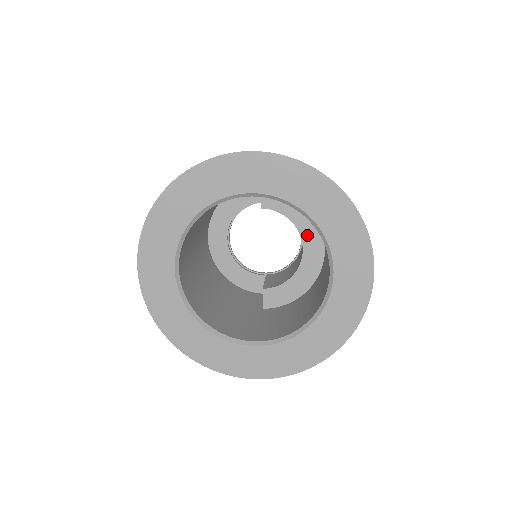
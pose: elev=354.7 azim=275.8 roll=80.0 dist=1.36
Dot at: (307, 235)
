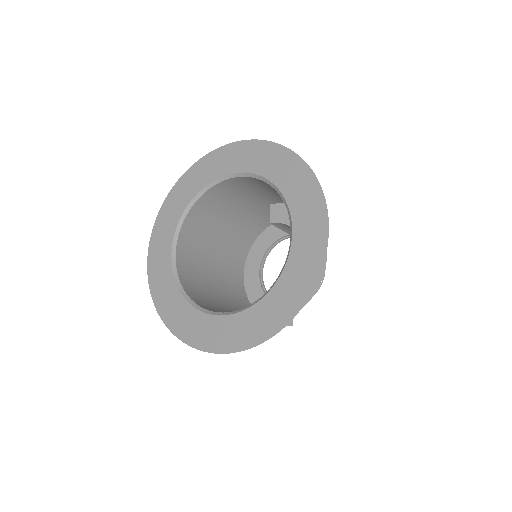
Dot at: occluded
